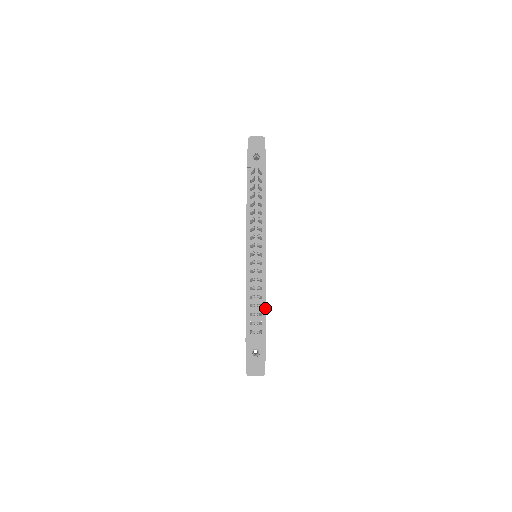
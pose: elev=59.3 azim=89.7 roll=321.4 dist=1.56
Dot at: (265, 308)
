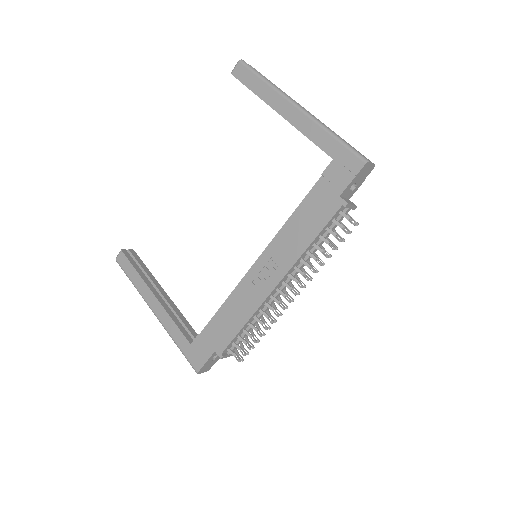
Dot at: occluded
